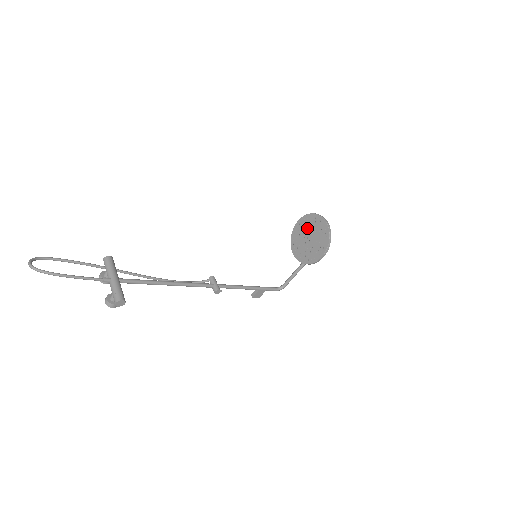
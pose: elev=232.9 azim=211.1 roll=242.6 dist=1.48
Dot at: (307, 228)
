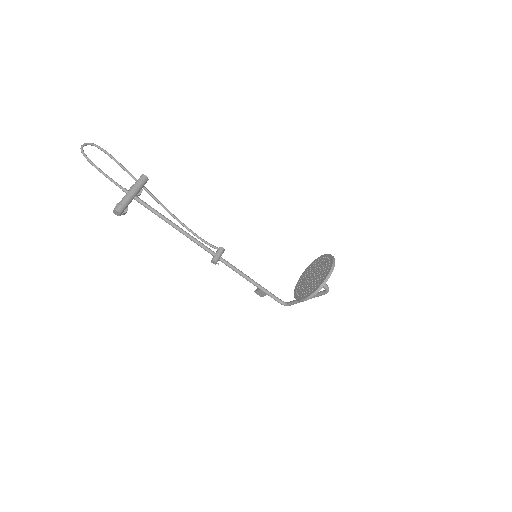
Dot at: (319, 266)
